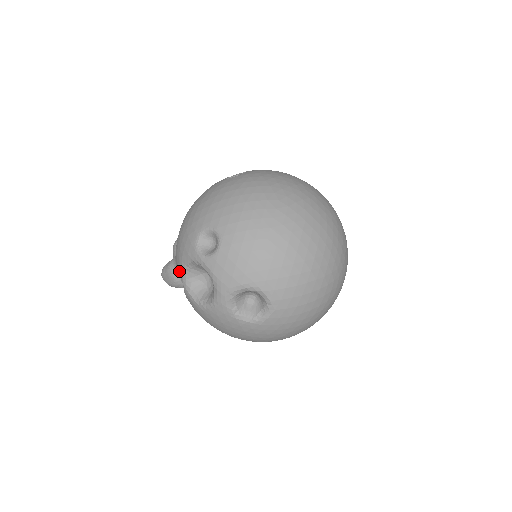
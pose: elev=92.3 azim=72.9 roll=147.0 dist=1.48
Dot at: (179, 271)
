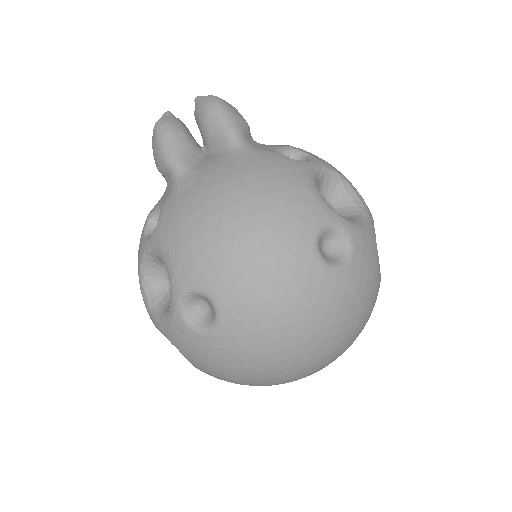
Dot at: (155, 236)
